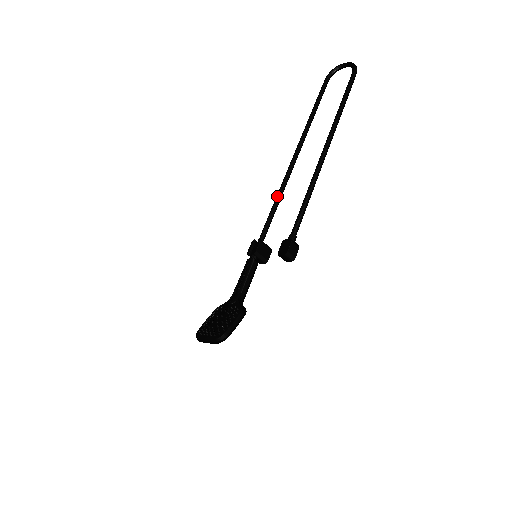
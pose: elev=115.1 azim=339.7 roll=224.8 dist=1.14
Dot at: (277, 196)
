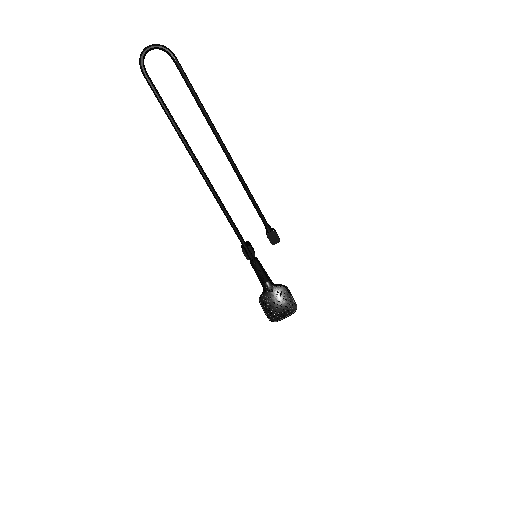
Dot at: (224, 210)
